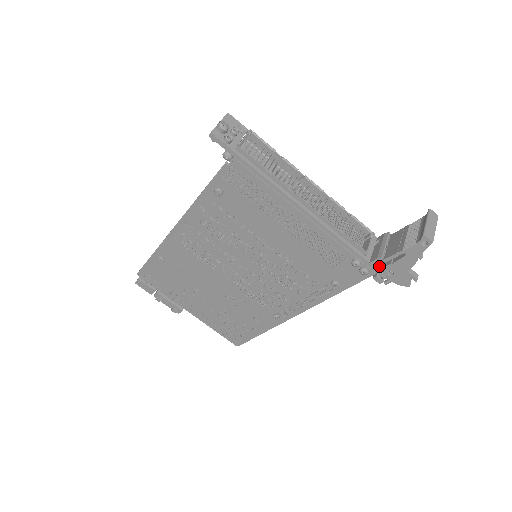
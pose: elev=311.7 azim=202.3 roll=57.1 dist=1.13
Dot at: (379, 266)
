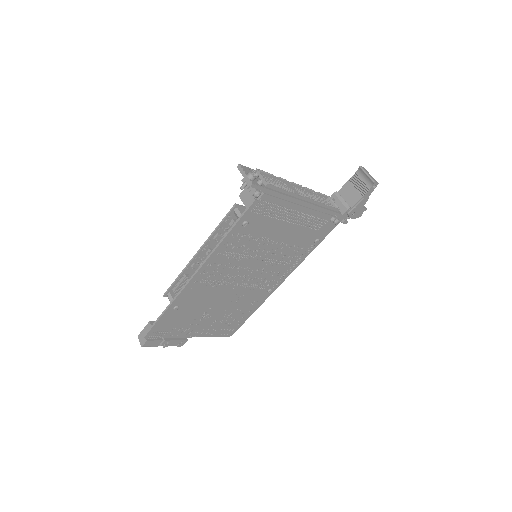
Dot at: (346, 214)
